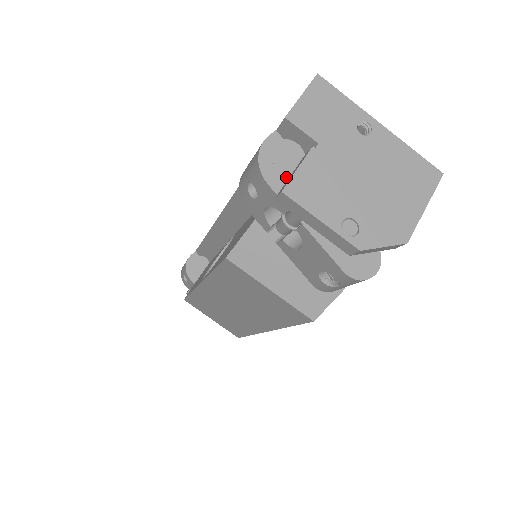
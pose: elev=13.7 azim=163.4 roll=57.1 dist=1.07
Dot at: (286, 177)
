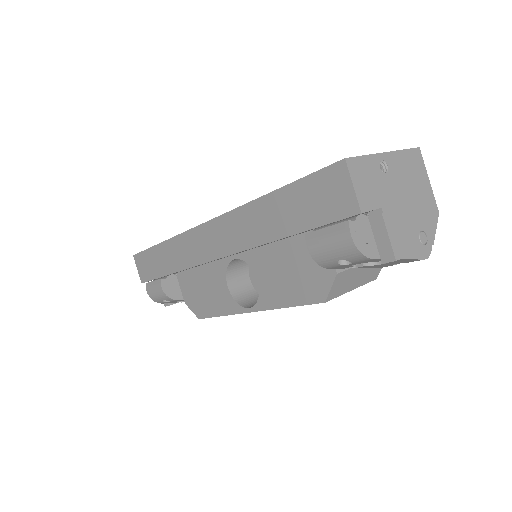
Dot at: (374, 243)
